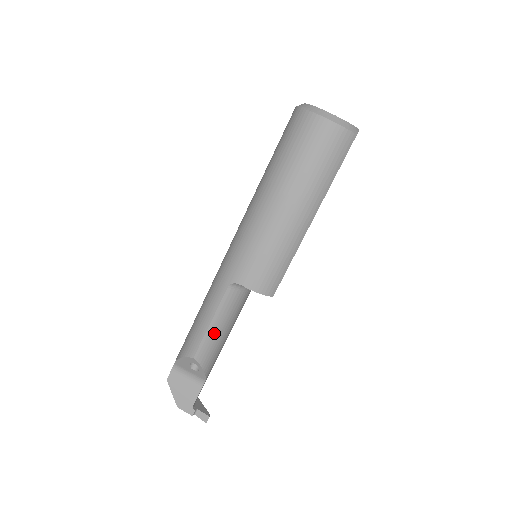
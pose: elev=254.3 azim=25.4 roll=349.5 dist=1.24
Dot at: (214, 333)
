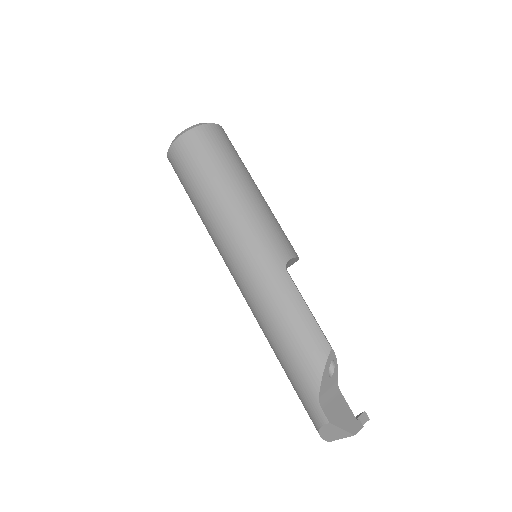
Dot at: occluded
